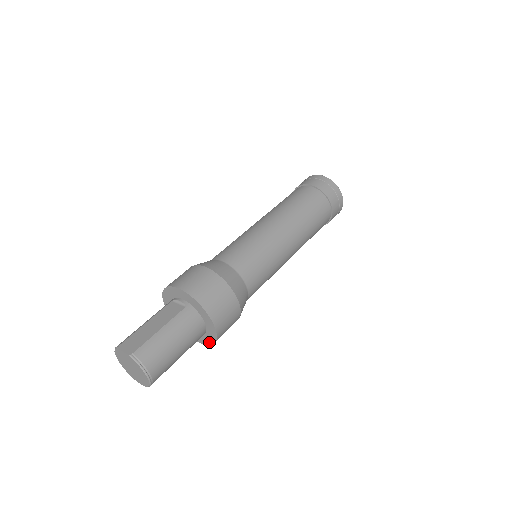
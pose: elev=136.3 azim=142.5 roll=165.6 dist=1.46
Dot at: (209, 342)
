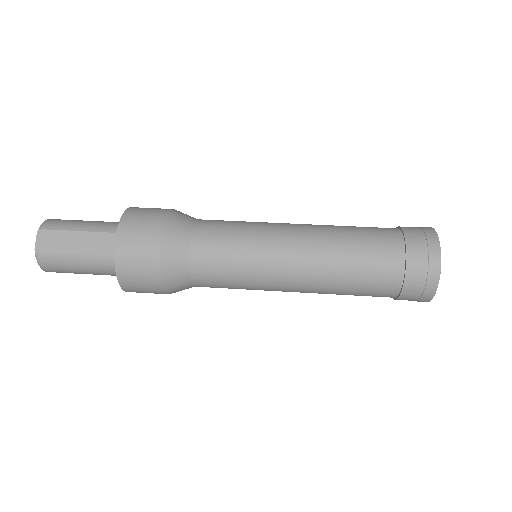
Dot at: occluded
